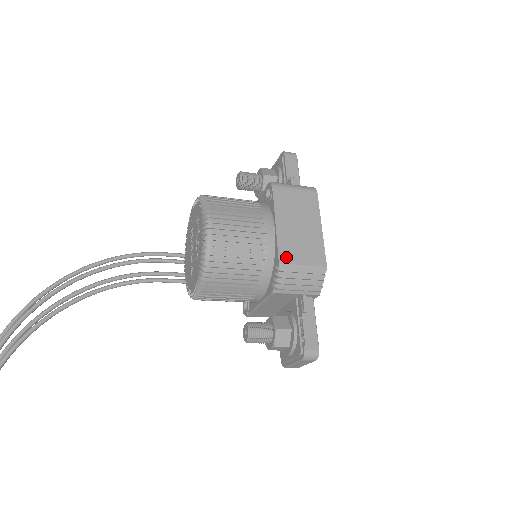
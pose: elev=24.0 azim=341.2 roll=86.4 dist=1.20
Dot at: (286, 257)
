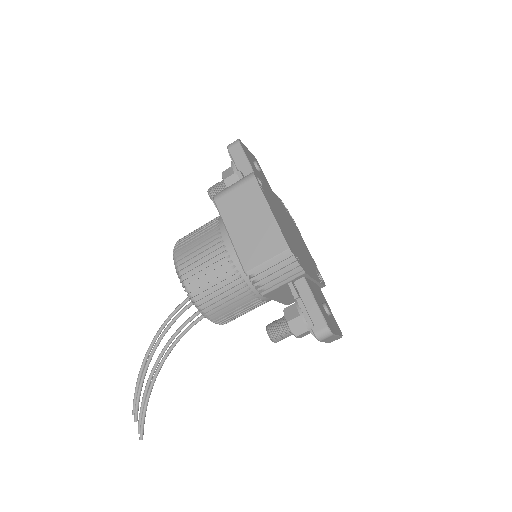
Dot at: (248, 263)
